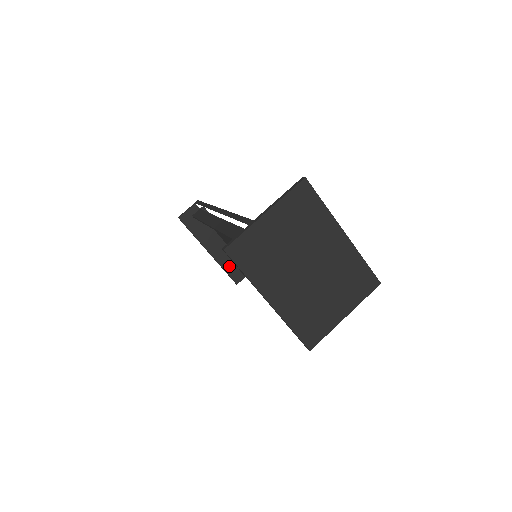
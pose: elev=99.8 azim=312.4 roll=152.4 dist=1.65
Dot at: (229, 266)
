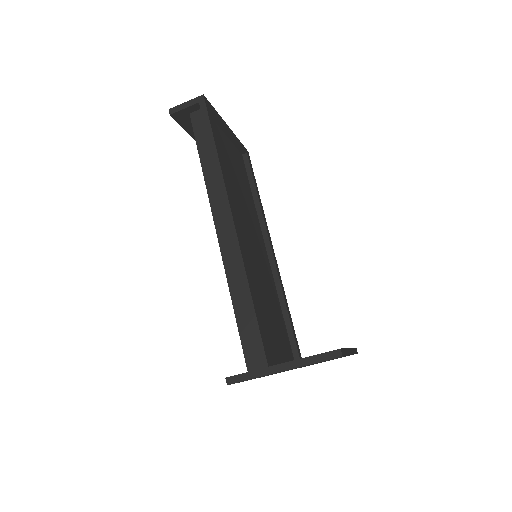
Dot at: occluded
